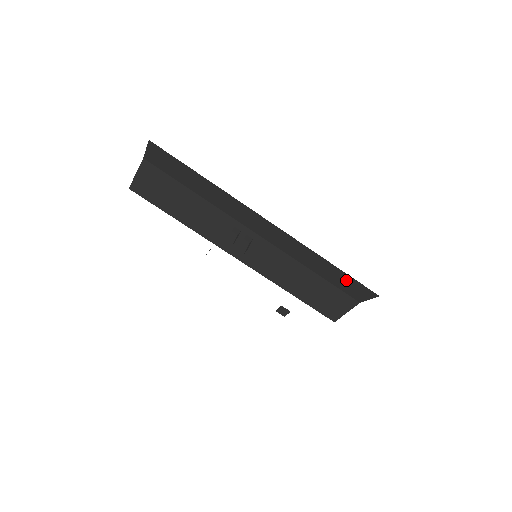
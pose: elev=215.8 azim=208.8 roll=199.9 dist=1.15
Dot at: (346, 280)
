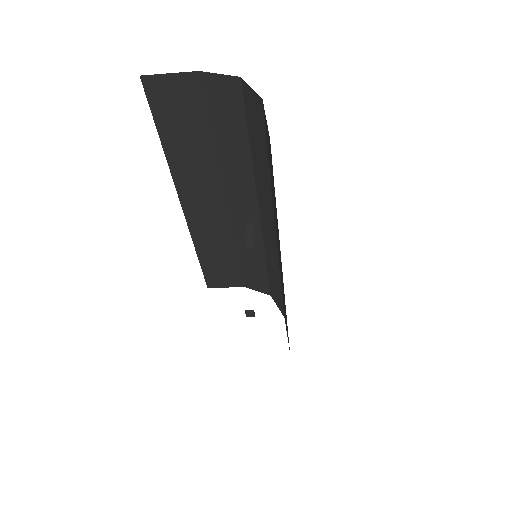
Dot at: (259, 274)
